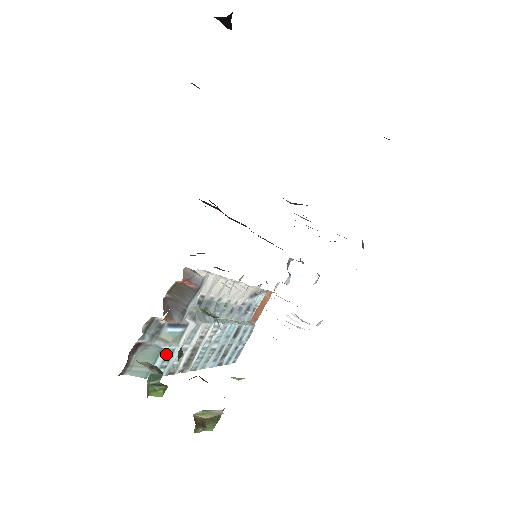
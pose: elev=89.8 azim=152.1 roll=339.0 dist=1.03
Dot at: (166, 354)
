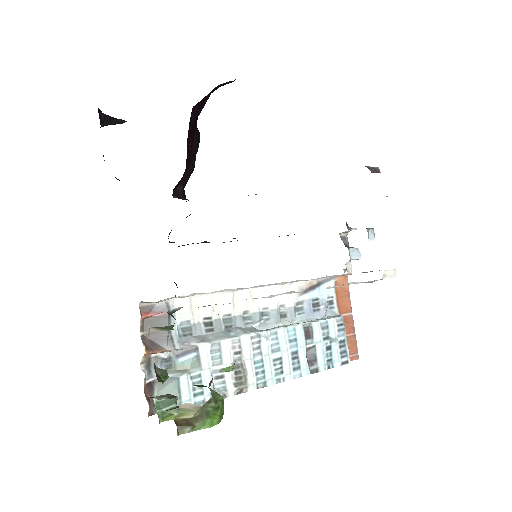
Dot at: (190, 381)
